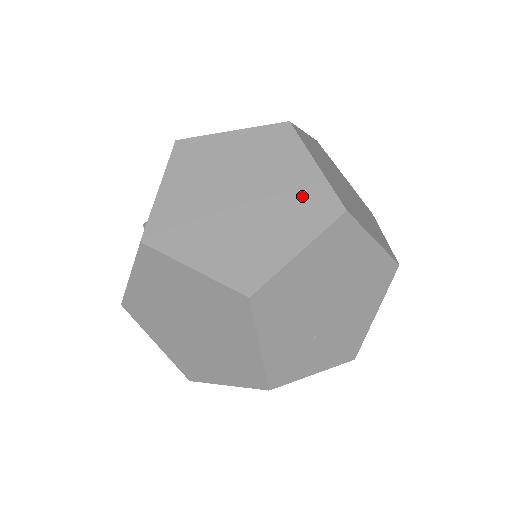
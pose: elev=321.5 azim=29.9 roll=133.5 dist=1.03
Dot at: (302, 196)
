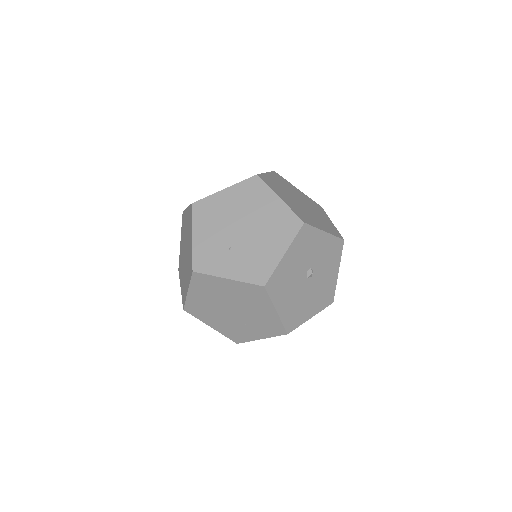
Dot at: occluded
